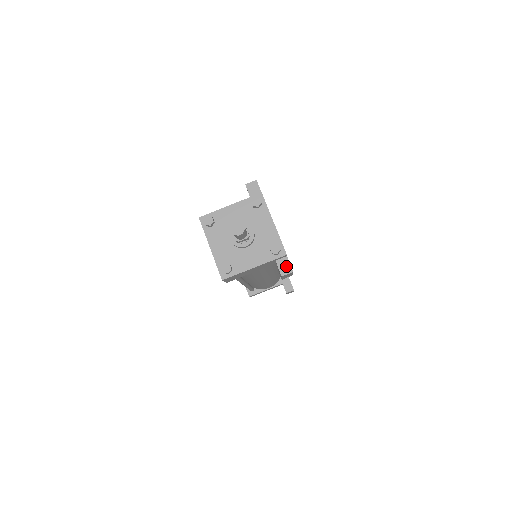
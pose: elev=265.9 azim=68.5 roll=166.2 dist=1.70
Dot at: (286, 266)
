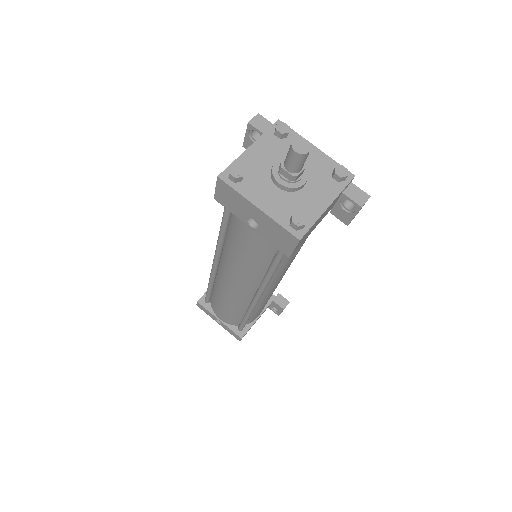
Dot at: (358, 193)
